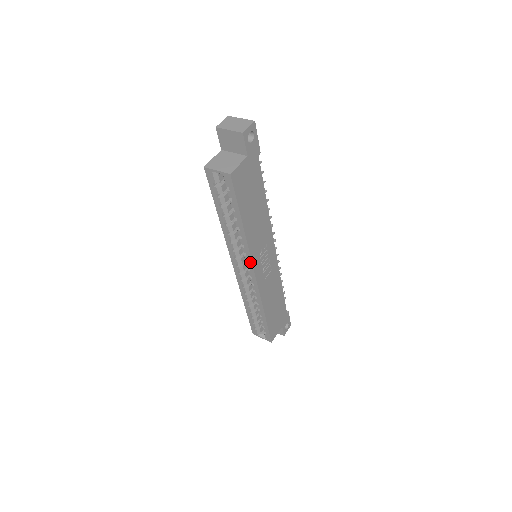
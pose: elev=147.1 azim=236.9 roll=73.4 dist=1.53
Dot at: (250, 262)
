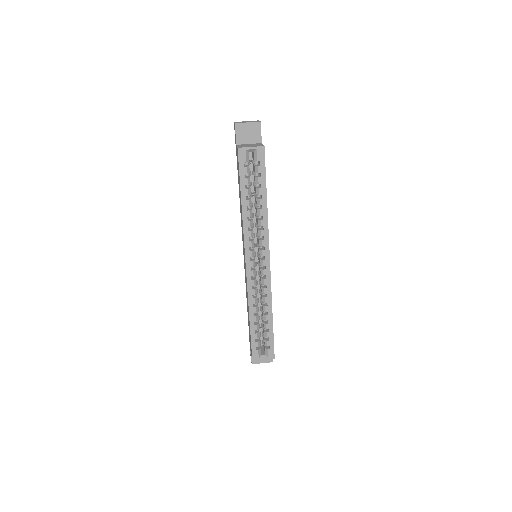
Dot at: (267, 246)
